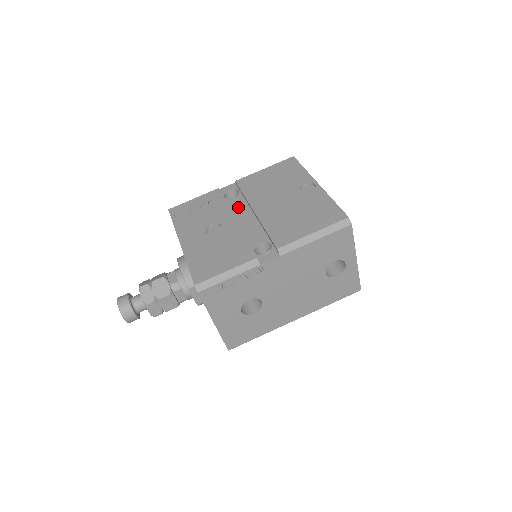
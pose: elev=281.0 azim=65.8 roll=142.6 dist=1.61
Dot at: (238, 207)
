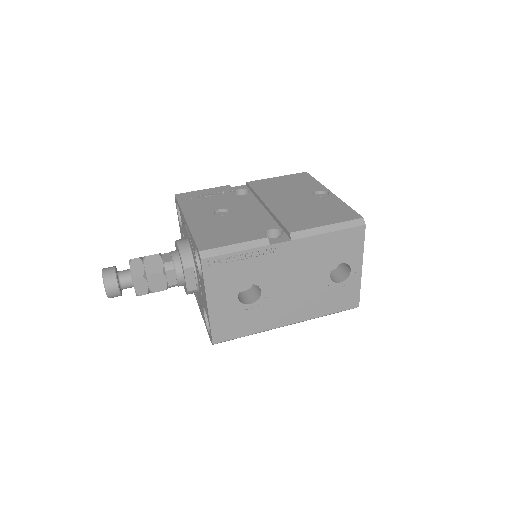
Dot at: (248, 201)
